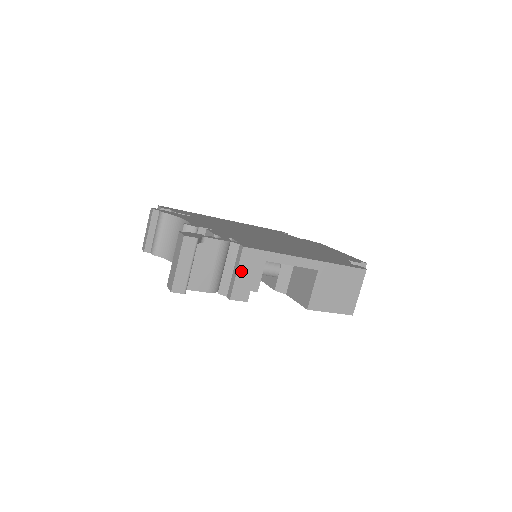
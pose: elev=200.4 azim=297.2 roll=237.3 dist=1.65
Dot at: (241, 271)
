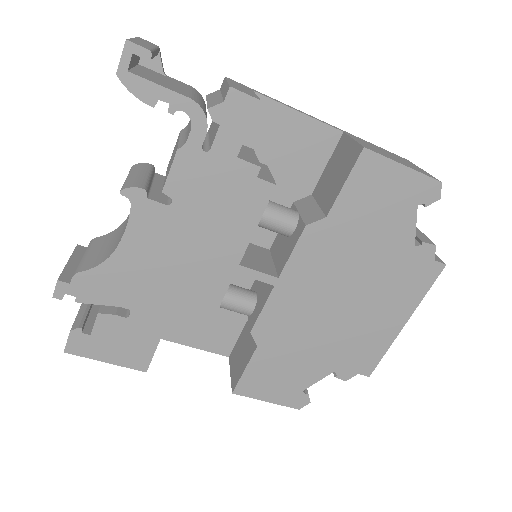
Dot at: occluded
